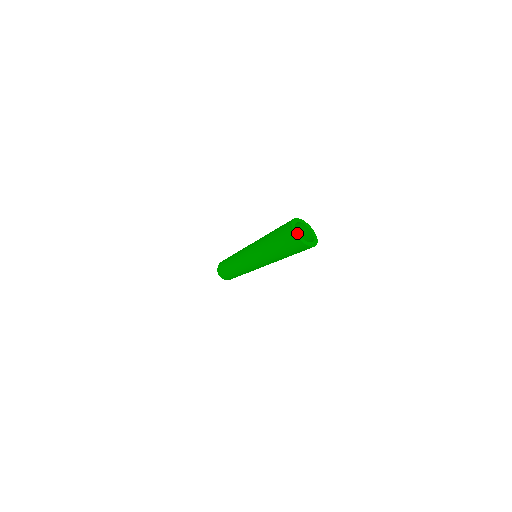
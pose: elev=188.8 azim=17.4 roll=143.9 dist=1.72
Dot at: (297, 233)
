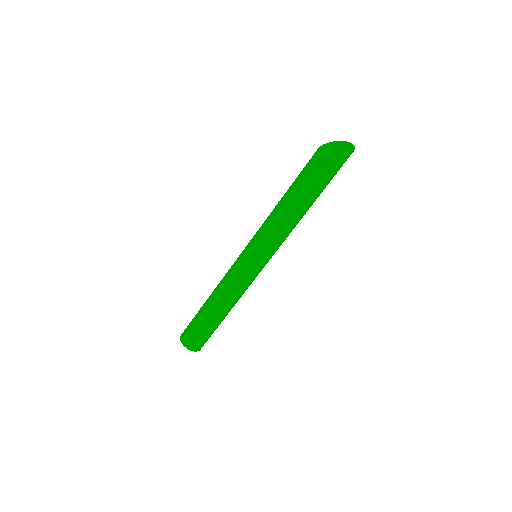
Dot at: (341, 143)
